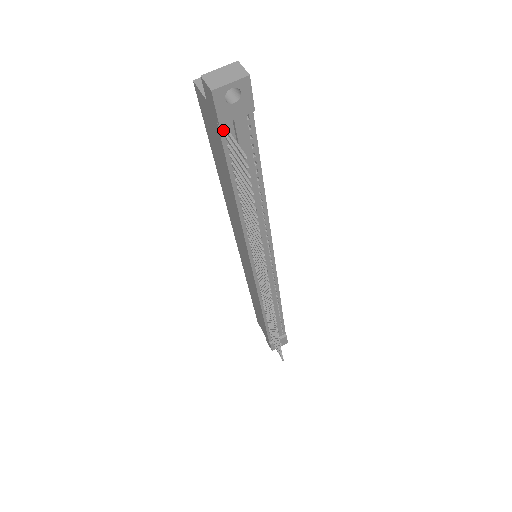
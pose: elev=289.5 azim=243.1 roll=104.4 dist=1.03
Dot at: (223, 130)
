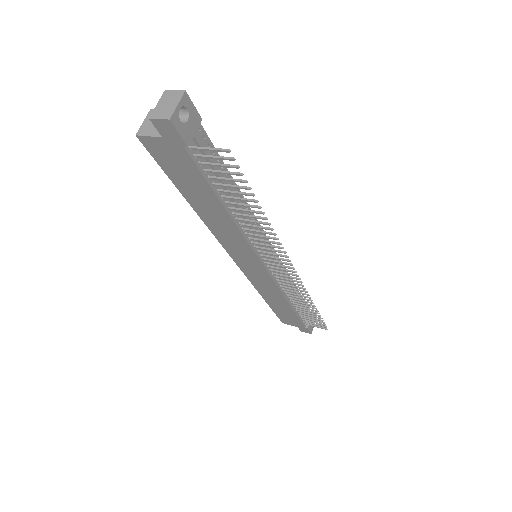
Dot at: (190, 151)
